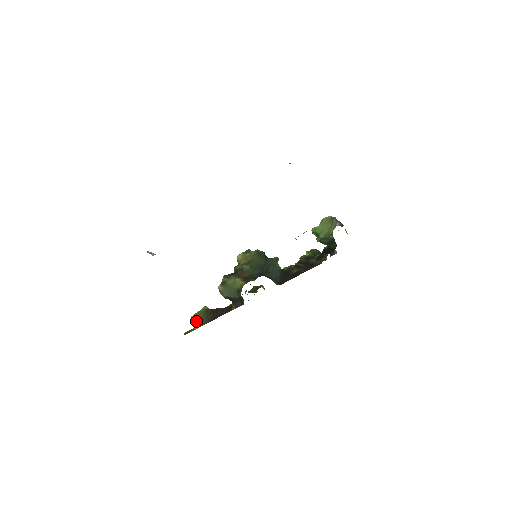
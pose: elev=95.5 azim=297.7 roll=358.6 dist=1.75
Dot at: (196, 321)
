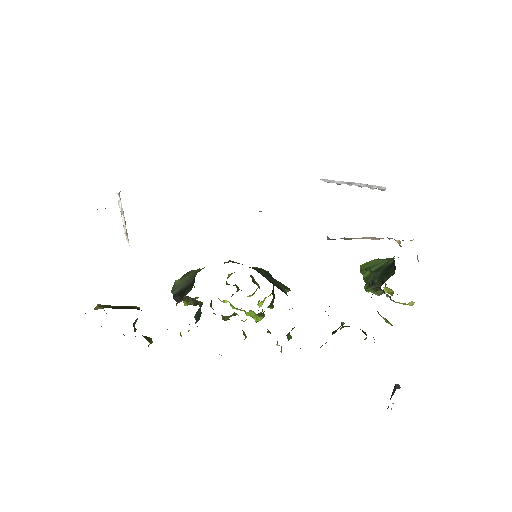
Dot at: (106, 305)
